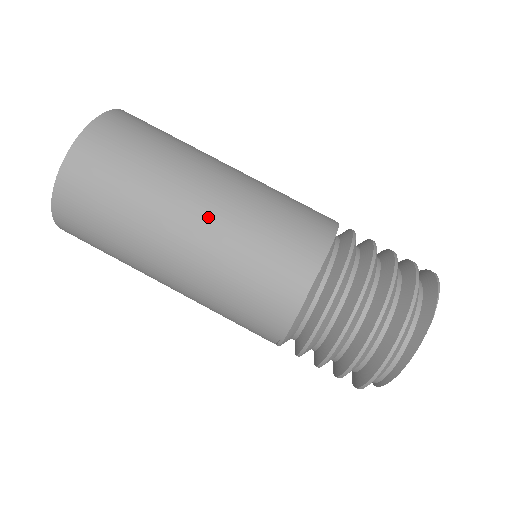
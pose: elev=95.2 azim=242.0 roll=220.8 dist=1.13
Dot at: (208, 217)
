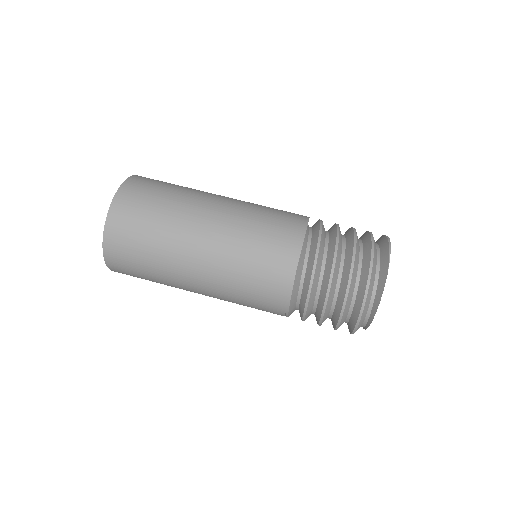
Dot at: (213, 240)
